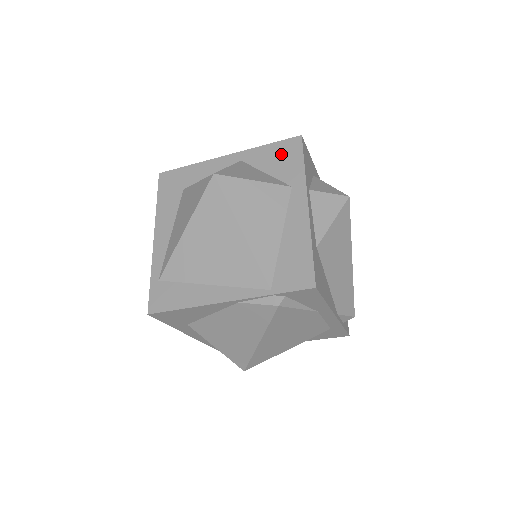
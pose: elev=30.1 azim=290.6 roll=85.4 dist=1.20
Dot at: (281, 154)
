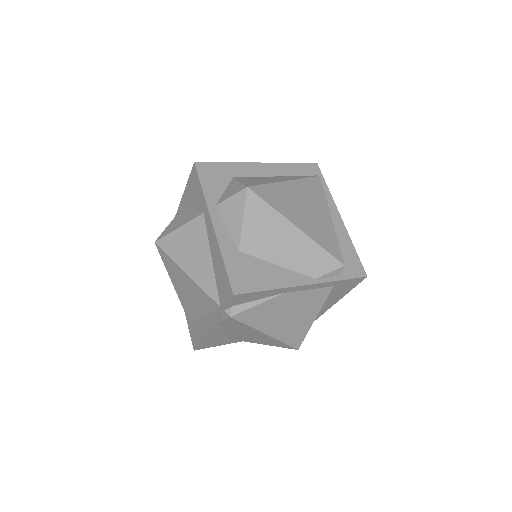
Dot at: (193, 187)
